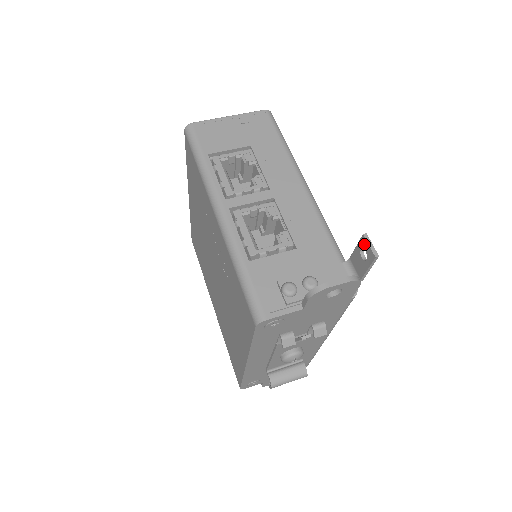
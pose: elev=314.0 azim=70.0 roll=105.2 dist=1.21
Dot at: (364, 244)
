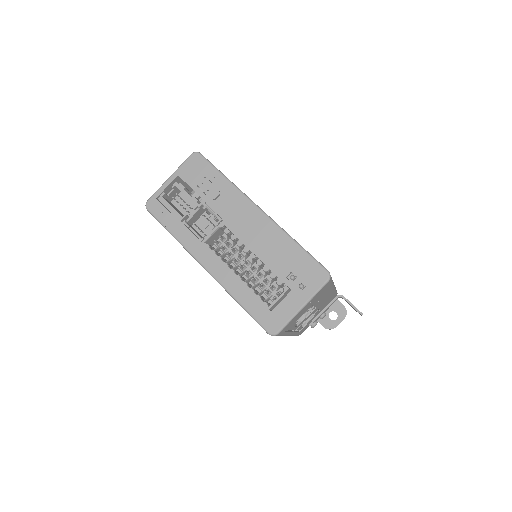
Dot at: (359, 313)
